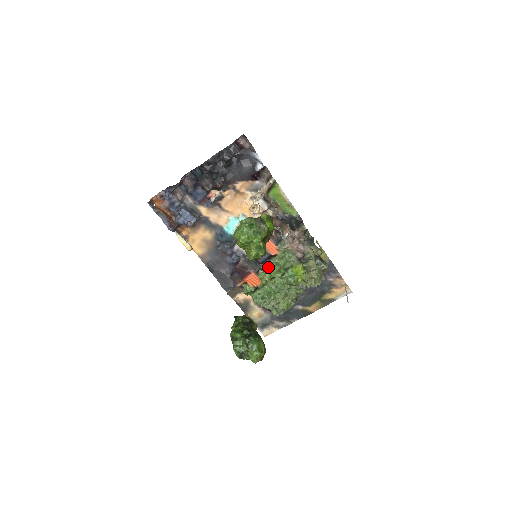
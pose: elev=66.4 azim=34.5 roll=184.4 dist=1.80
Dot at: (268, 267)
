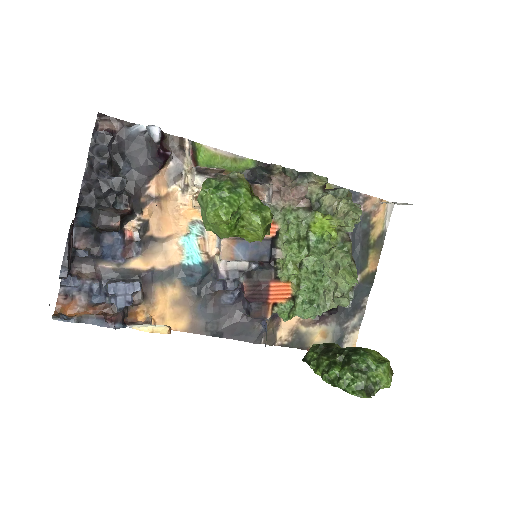
Dot at: (282, 258)
